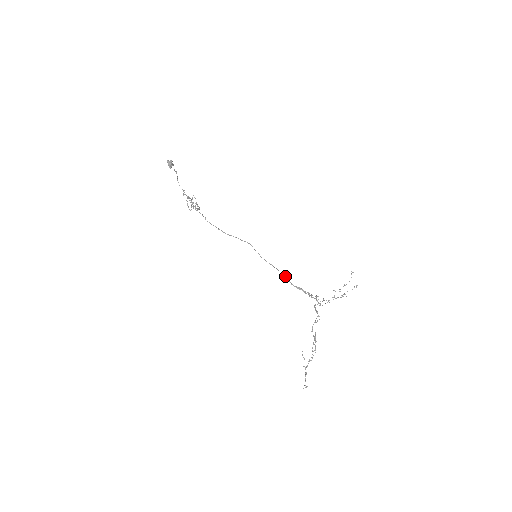
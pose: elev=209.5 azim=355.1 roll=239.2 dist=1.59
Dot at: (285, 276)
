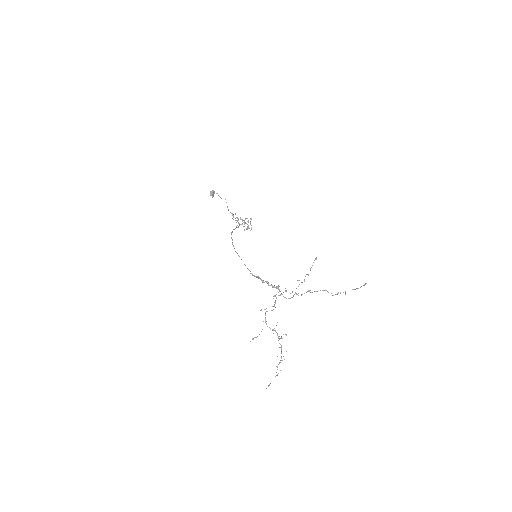
Dot at: (245, 265)
